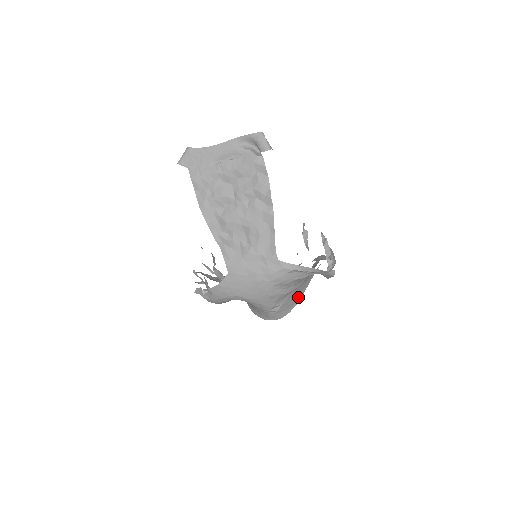
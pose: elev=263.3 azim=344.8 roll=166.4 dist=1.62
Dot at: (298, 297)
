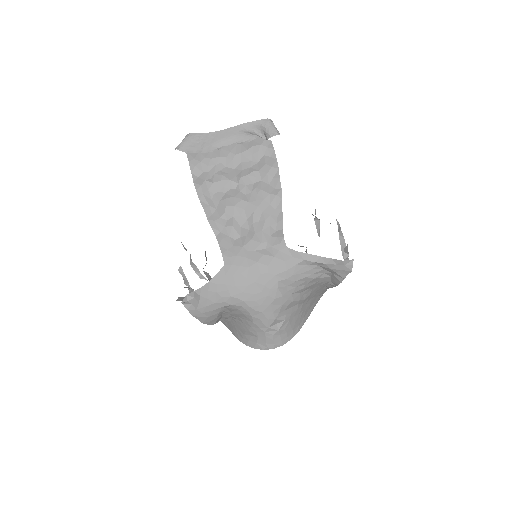
Dot at: (301, 322)
